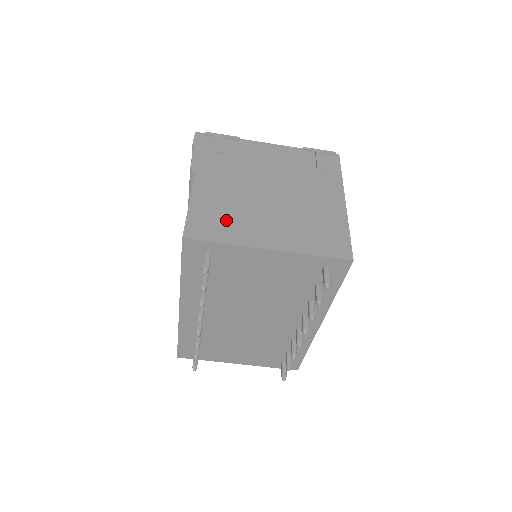
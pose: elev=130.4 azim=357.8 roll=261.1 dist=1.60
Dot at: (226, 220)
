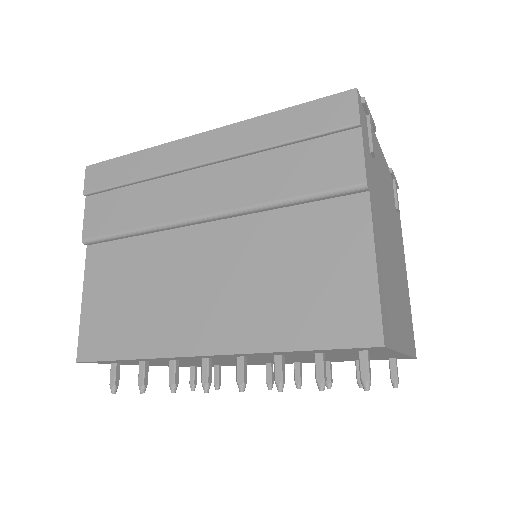
Dot at: (390, 304)
